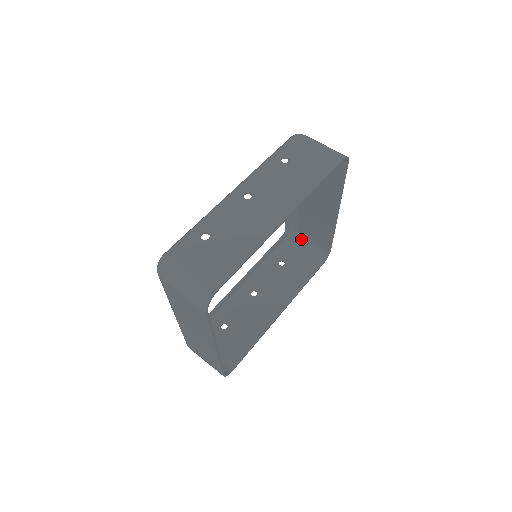
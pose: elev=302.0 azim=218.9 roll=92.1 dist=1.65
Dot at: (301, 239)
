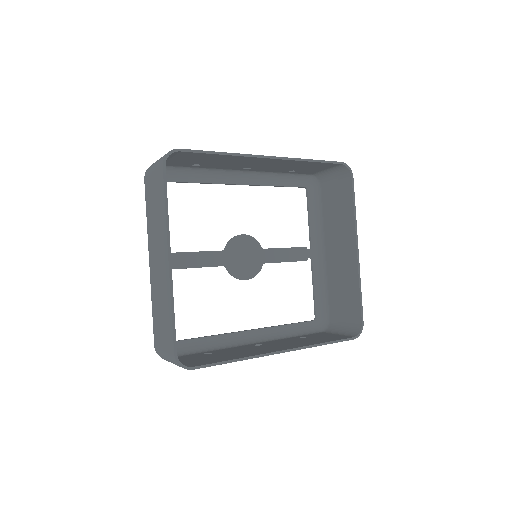
Dot at: (333, 327)
